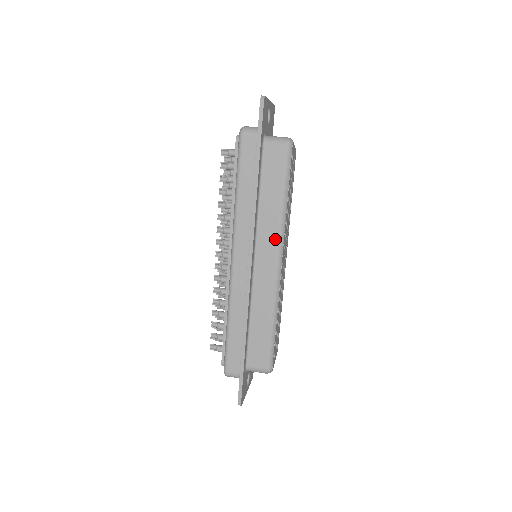
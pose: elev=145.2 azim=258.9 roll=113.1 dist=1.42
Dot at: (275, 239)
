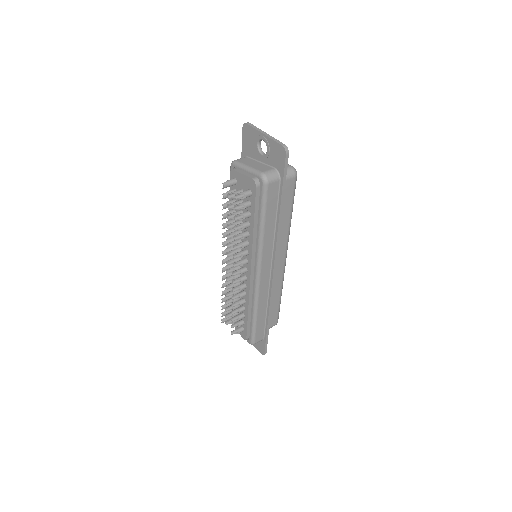
Dot at: (285, 245)
